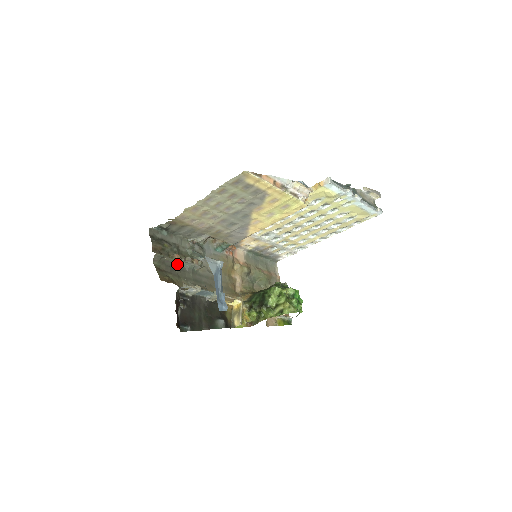
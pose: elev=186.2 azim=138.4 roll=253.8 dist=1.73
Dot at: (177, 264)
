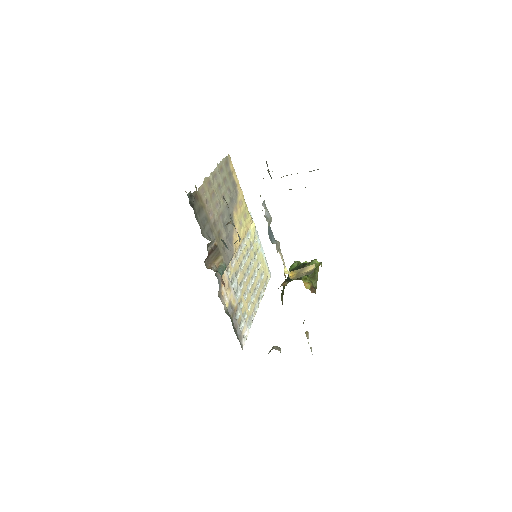
Dot at: occluded
